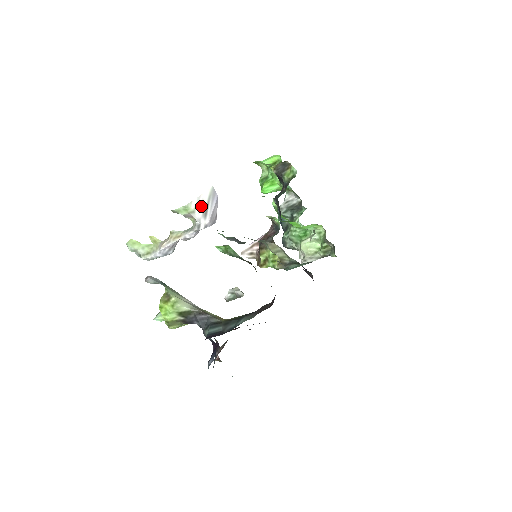
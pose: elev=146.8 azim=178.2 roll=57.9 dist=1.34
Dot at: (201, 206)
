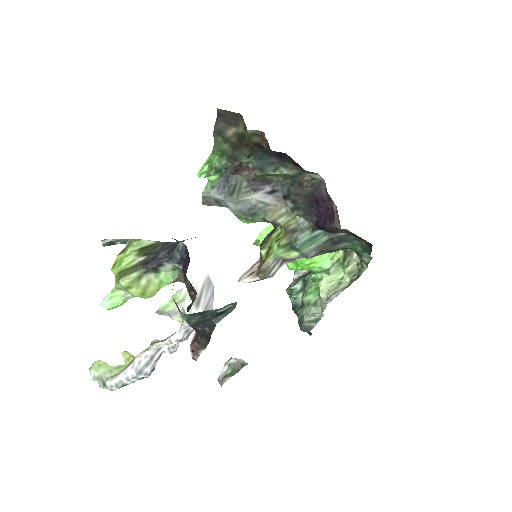
Dot at: occluded
